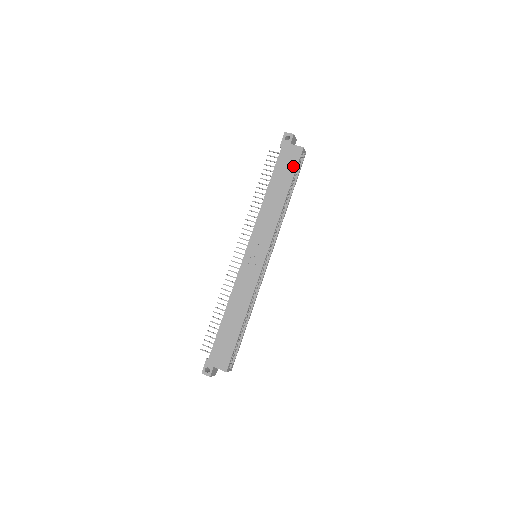
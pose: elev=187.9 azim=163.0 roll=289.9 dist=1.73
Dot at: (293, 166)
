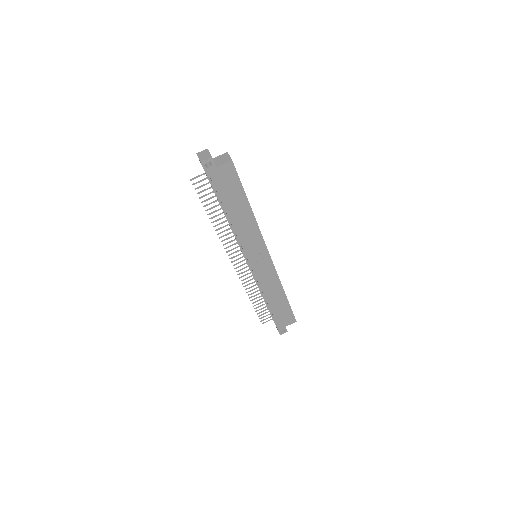
Dot at: (236, 182)
